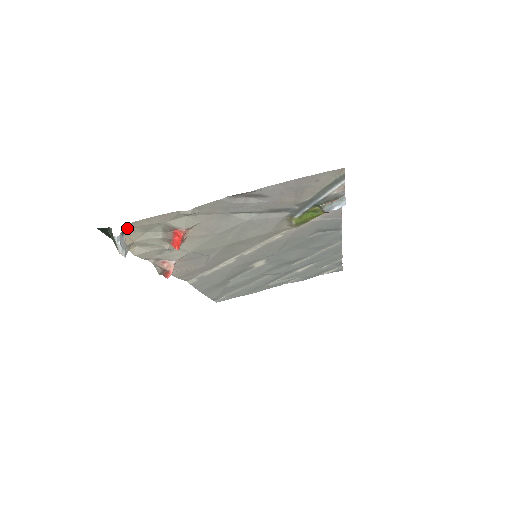
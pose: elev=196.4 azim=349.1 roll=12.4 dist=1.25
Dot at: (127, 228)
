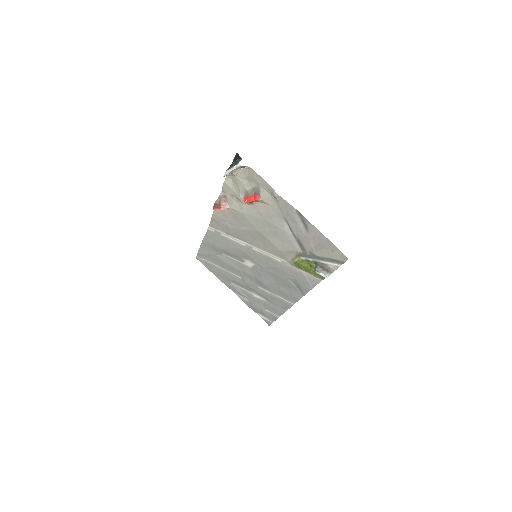
Dot at: (246, 168)
